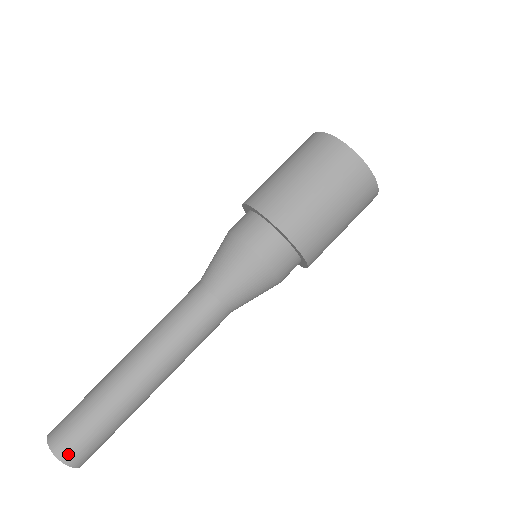
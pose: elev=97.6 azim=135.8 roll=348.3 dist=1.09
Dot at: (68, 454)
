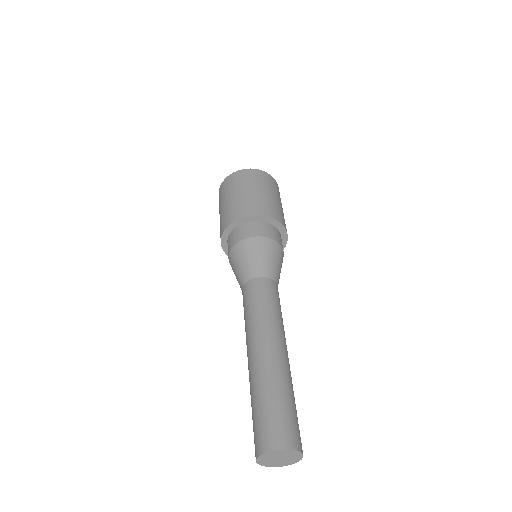
Dot at: (292, 440)
